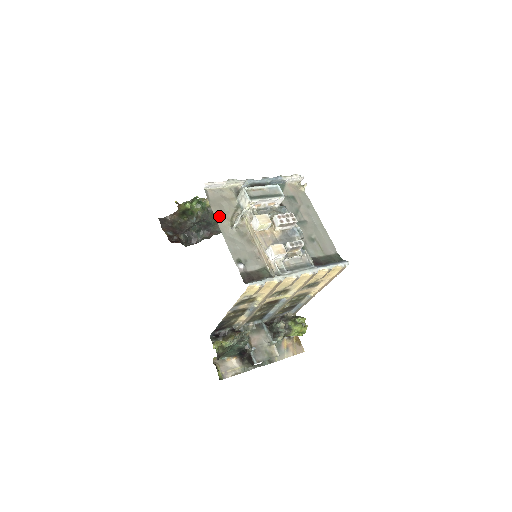
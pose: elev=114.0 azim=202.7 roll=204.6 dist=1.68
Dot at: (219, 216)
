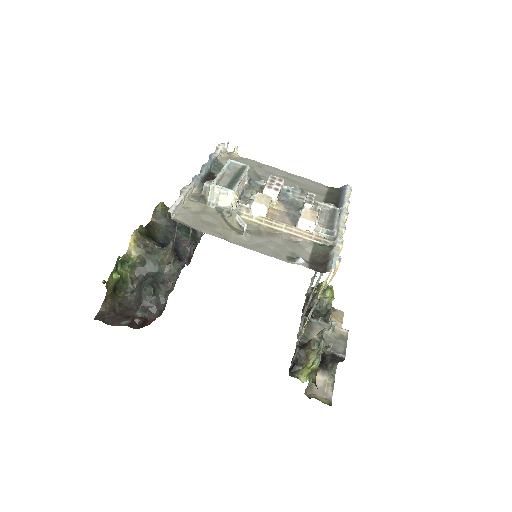
Dot at: (219, 234)
